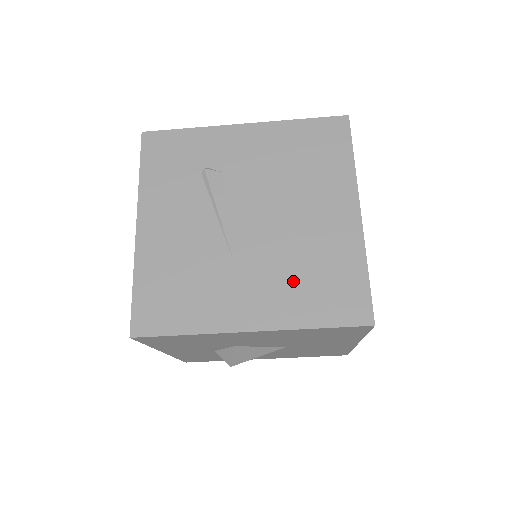
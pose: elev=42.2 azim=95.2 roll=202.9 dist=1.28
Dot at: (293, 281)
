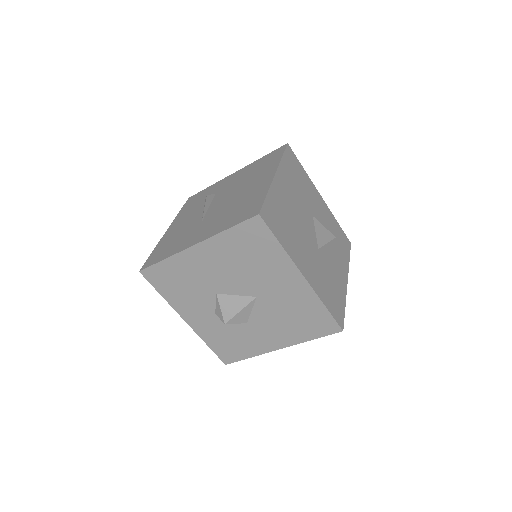
Dot at: (226, 216)
